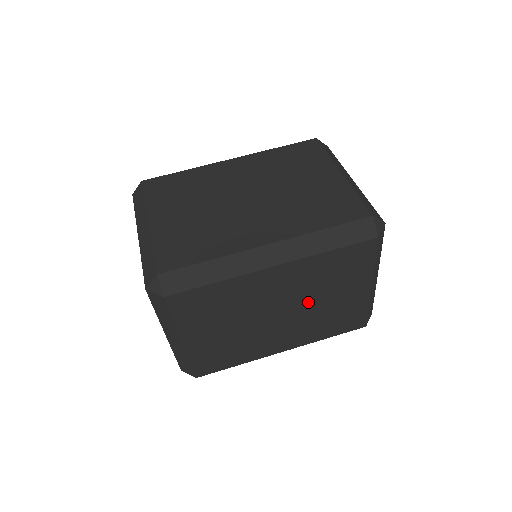
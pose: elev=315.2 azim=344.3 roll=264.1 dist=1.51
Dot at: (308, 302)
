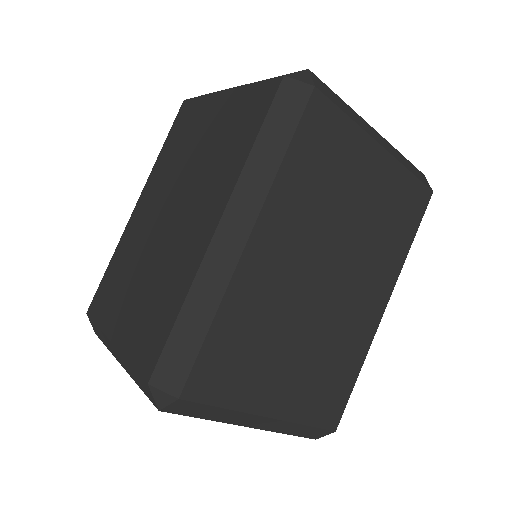
Dot at: (339, 234)
